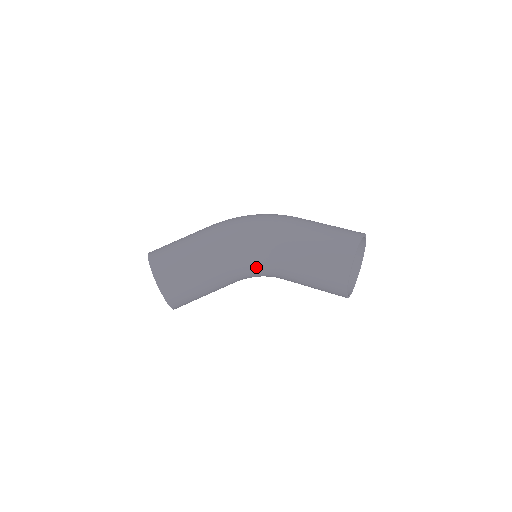
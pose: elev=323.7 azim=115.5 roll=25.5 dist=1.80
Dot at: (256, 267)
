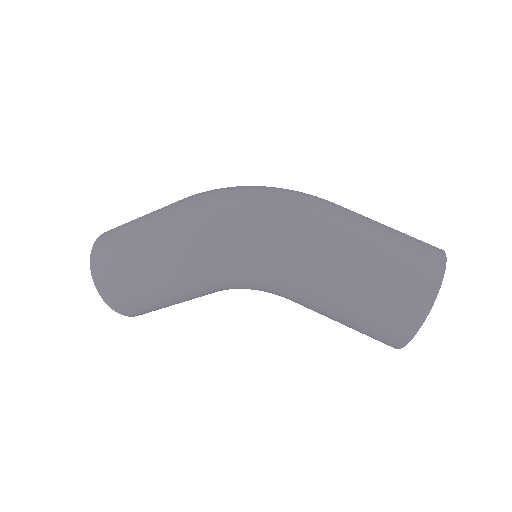
Dot at: occluded
